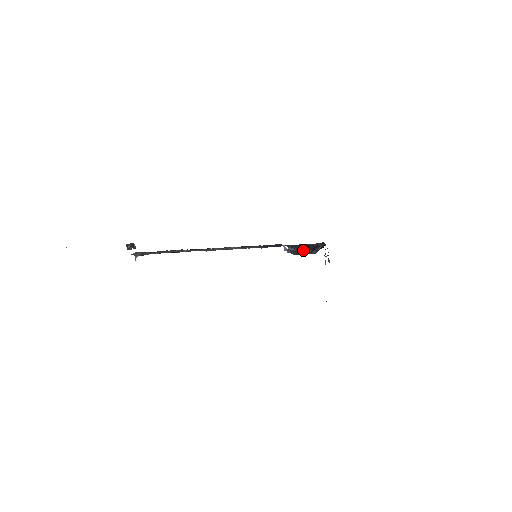
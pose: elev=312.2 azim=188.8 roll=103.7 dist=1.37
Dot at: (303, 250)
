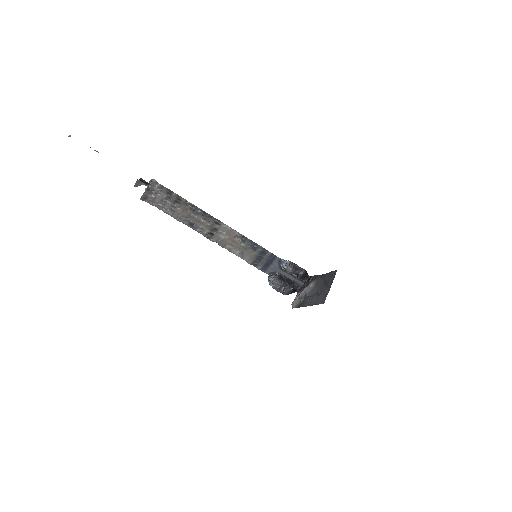
Dot at: (300, 268)
